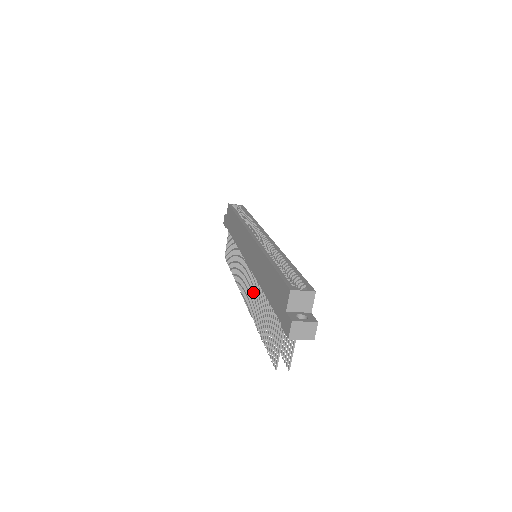
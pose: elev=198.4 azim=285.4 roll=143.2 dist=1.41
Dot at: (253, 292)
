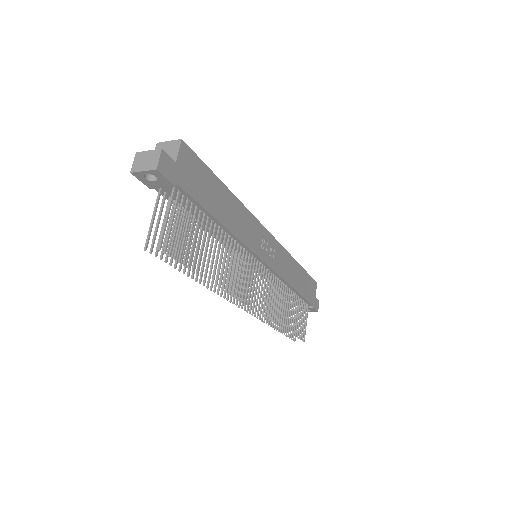
Dot at: (228, 272)
